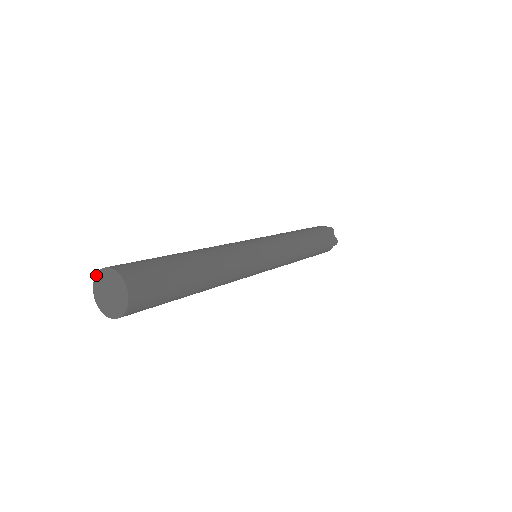
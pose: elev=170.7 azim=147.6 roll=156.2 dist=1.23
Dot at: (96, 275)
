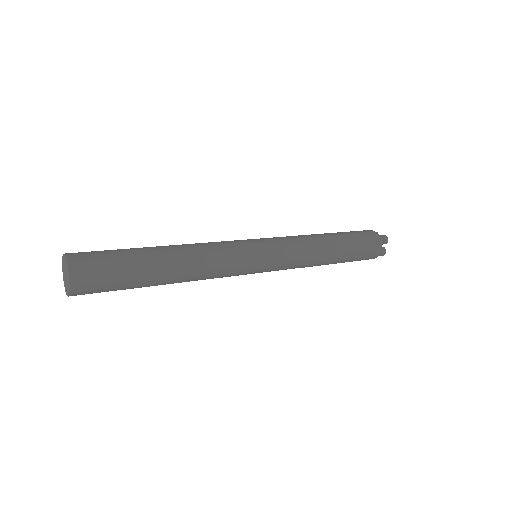
Dot at: (63, 254)
